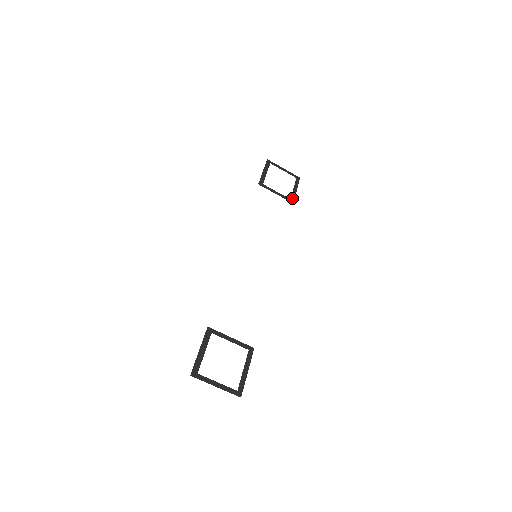
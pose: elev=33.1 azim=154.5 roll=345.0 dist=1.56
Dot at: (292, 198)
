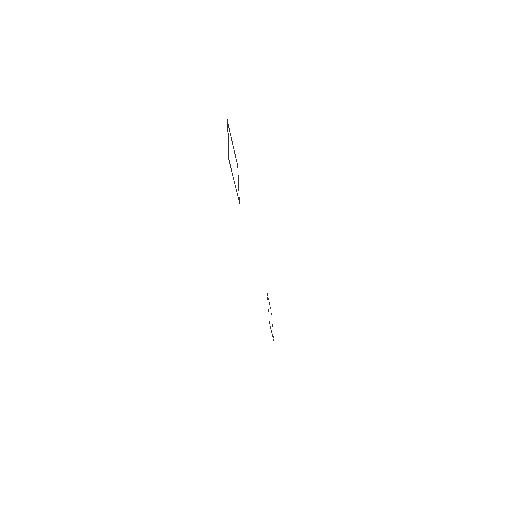
Dot at: occluded
